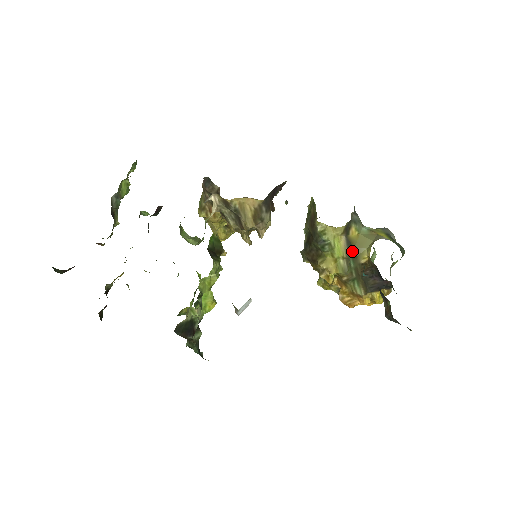
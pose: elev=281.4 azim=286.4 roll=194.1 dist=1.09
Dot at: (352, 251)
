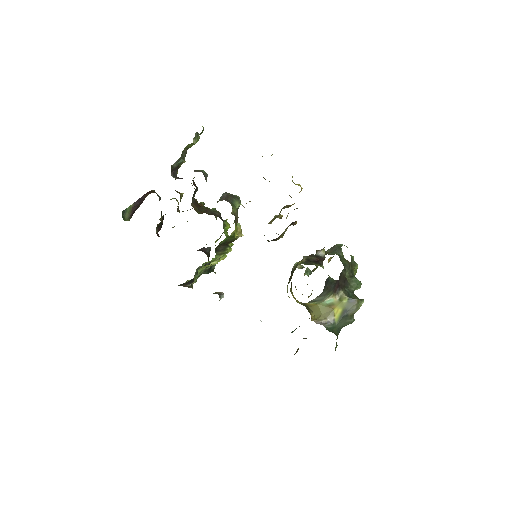
Dot at: (307, 307)
